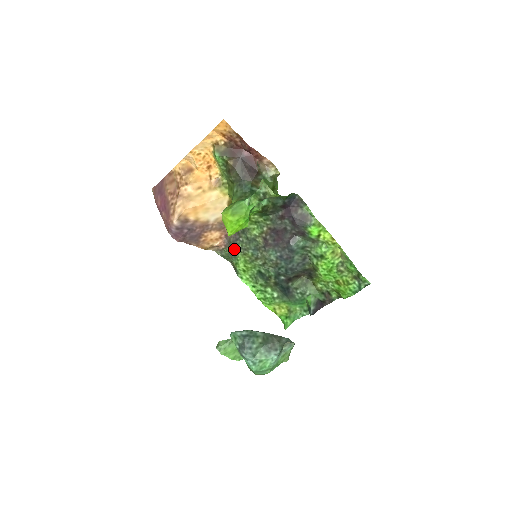
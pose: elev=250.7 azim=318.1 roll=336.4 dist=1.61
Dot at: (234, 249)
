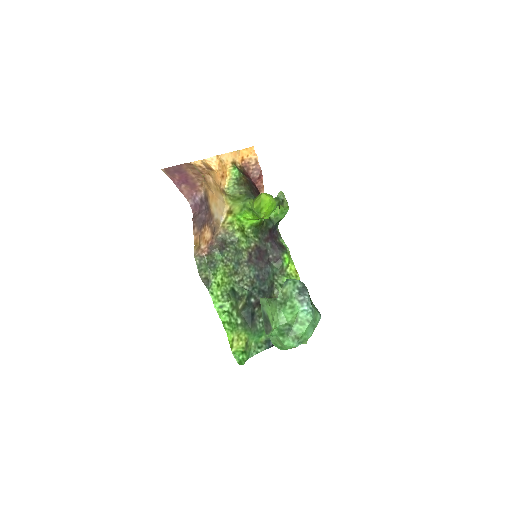
Dot at: (217, 258)
